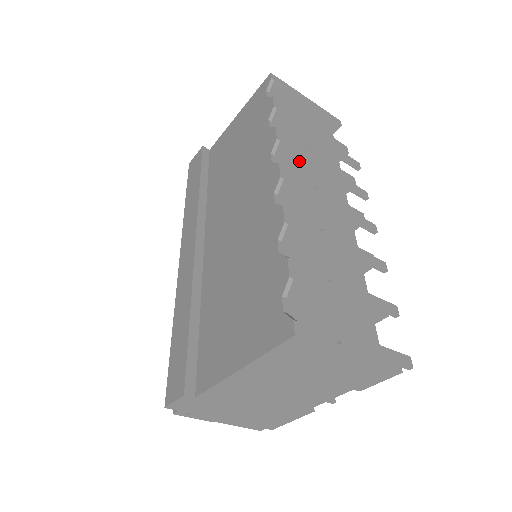
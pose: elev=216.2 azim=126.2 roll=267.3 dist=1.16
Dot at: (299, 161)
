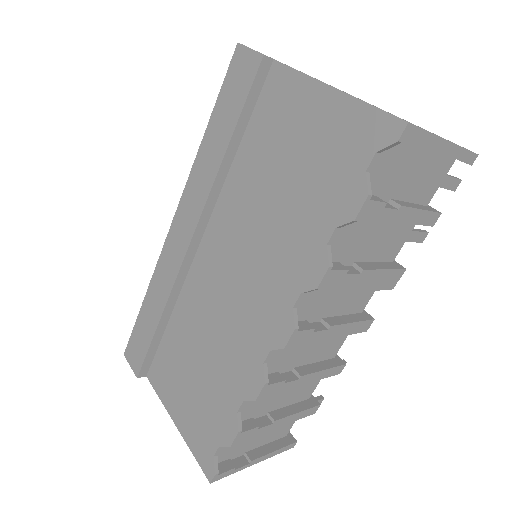
Dot at: occluded
